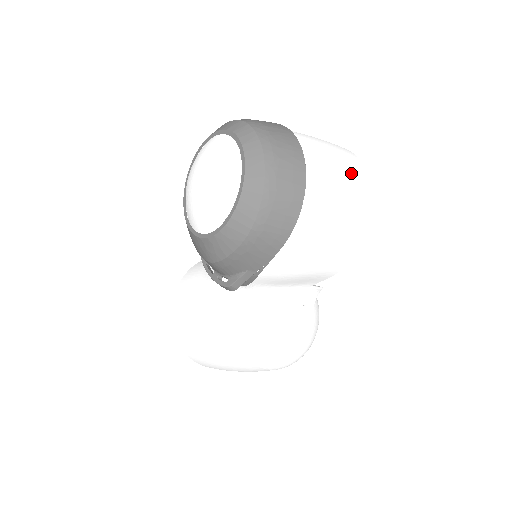
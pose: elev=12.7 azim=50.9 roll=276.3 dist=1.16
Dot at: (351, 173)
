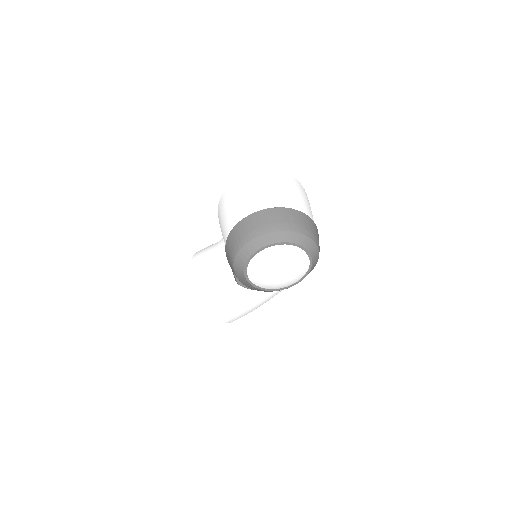
Dot at: (298, 189)
